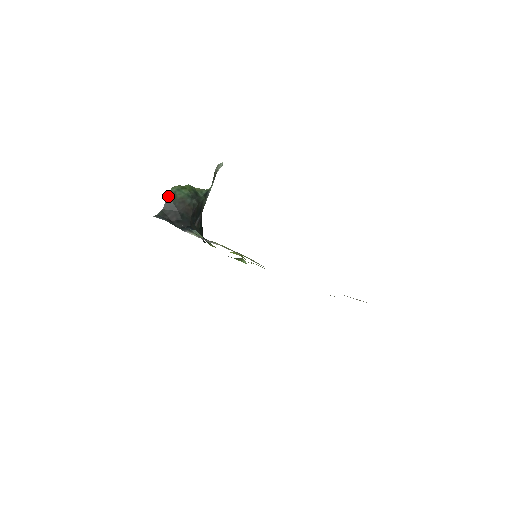
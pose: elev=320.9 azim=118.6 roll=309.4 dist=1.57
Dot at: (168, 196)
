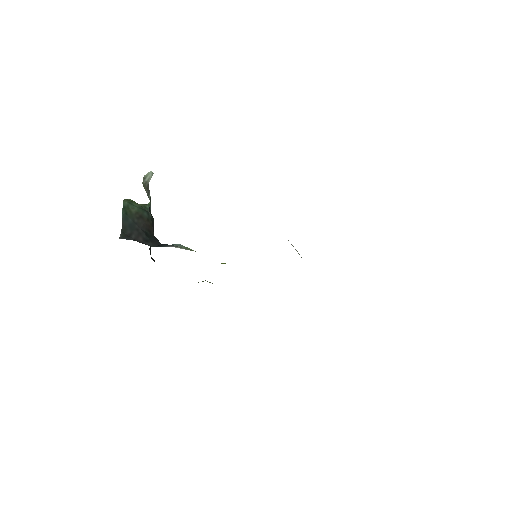
Dot at: (122, 212)
